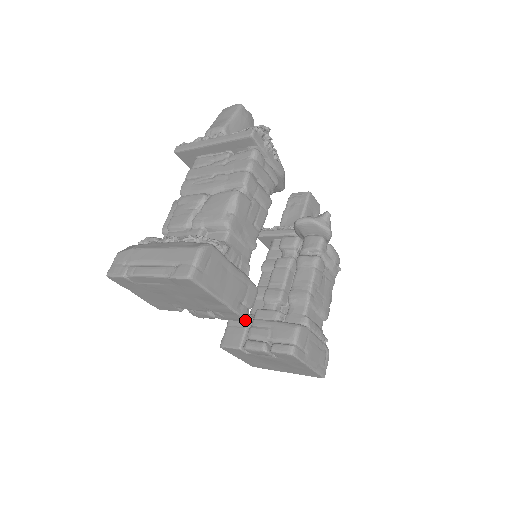
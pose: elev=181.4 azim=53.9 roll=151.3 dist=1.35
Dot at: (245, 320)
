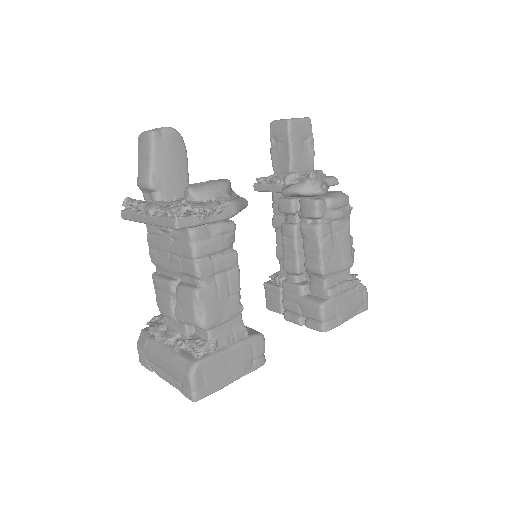
Dot at: (263, 364)
